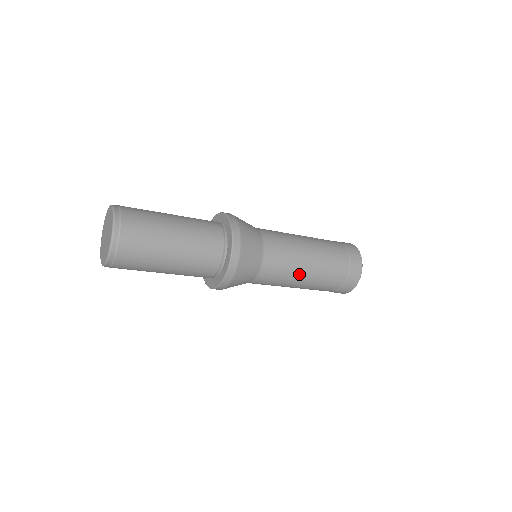
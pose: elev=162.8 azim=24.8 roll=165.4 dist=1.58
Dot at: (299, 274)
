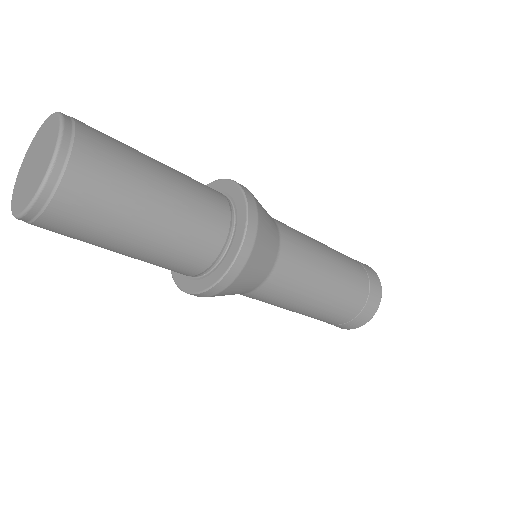
Dot at: (309, 297)
